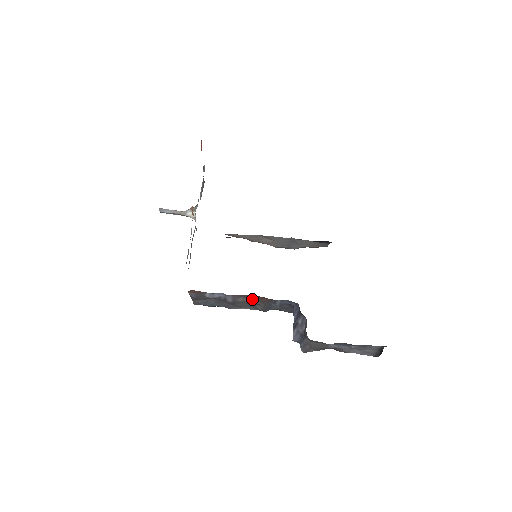
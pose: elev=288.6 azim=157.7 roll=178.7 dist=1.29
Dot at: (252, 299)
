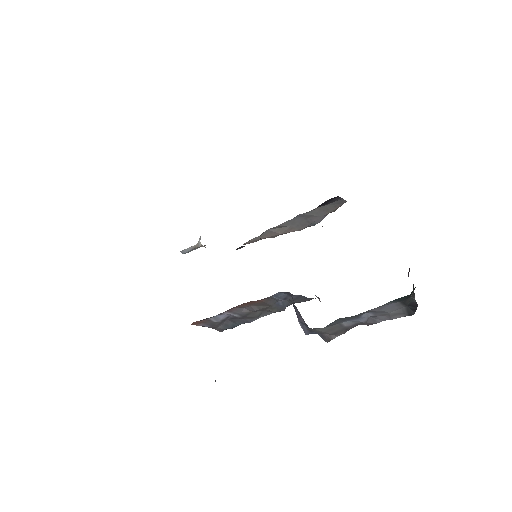
Dot at: (251, 306)
